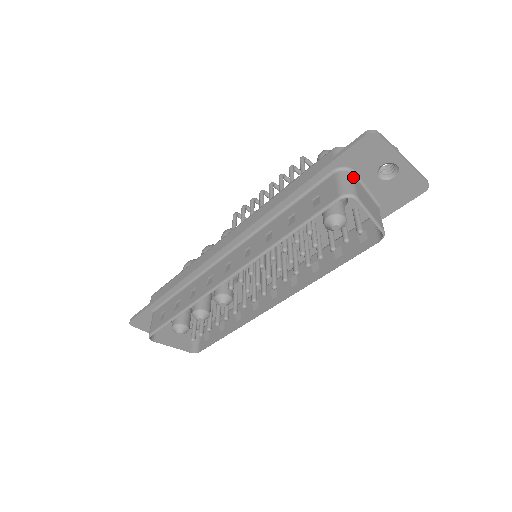
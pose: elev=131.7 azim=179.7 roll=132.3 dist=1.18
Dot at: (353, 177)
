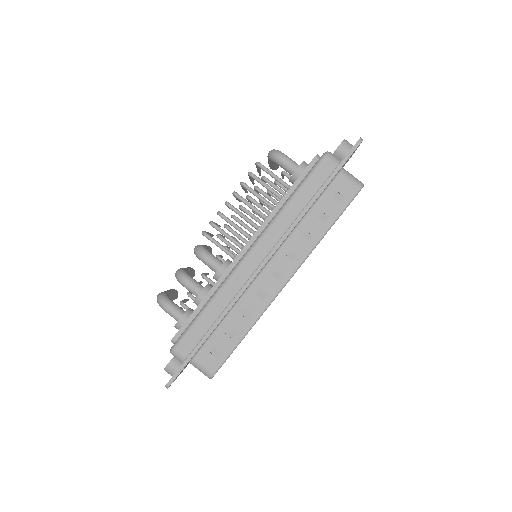
Dot at: (346, 171)
